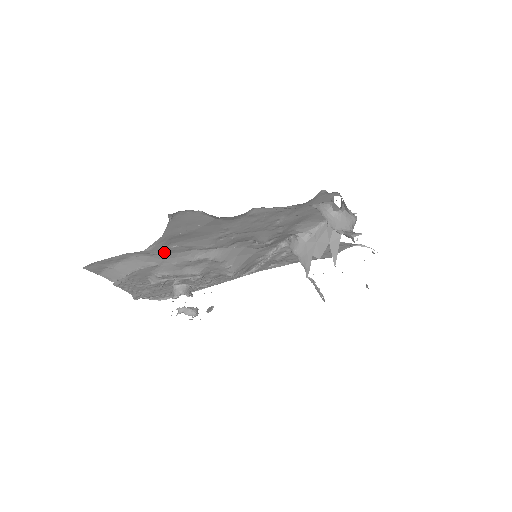
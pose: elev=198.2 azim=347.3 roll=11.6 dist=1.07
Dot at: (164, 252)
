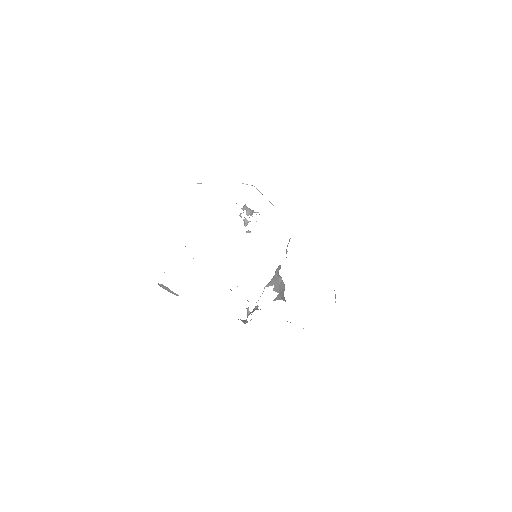
Dot at: occluded
